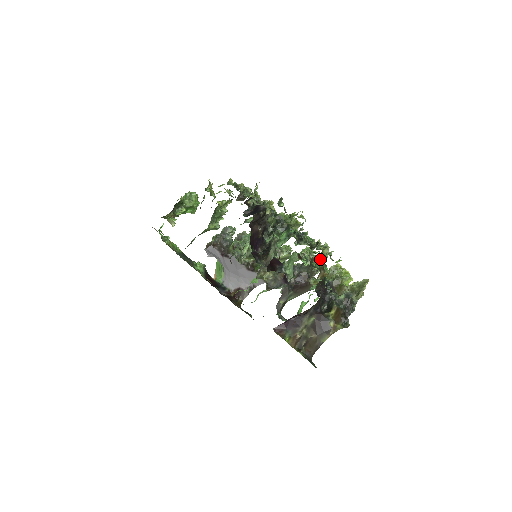
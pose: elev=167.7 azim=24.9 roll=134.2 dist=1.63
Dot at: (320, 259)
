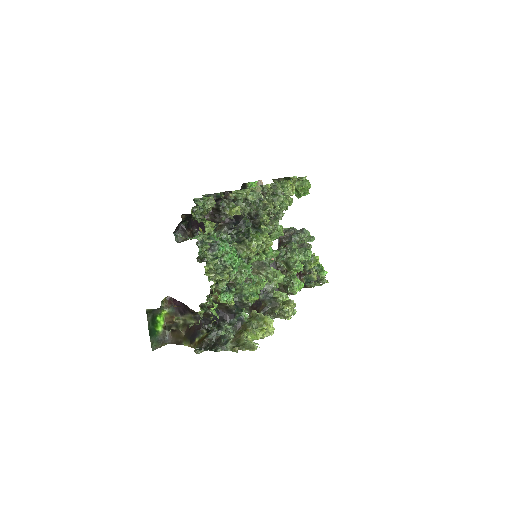
Dot at: (248, 294)
